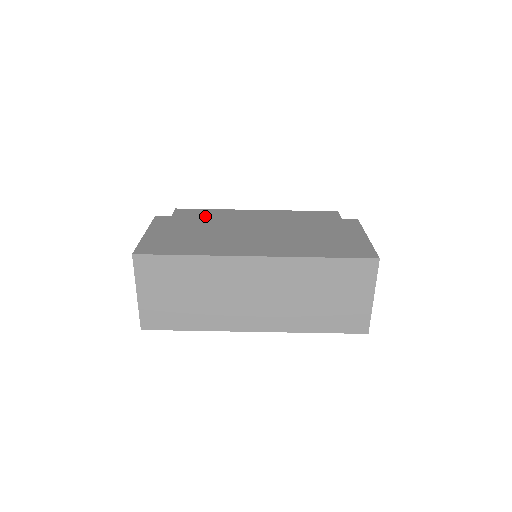
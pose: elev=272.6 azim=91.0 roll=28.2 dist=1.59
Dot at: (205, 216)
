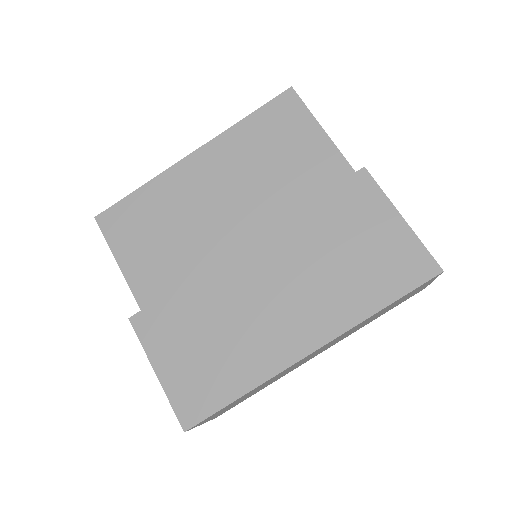
Dot at: (184, 282)
